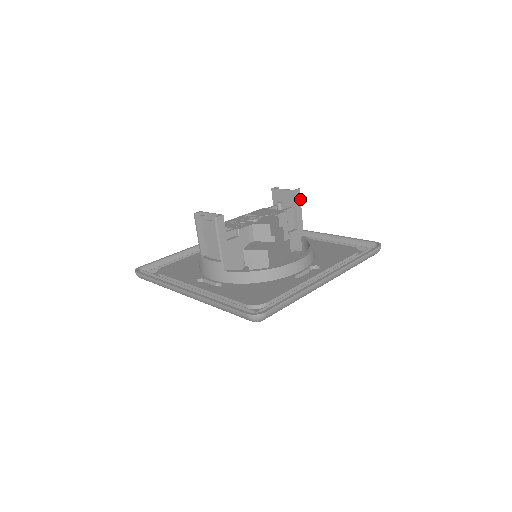
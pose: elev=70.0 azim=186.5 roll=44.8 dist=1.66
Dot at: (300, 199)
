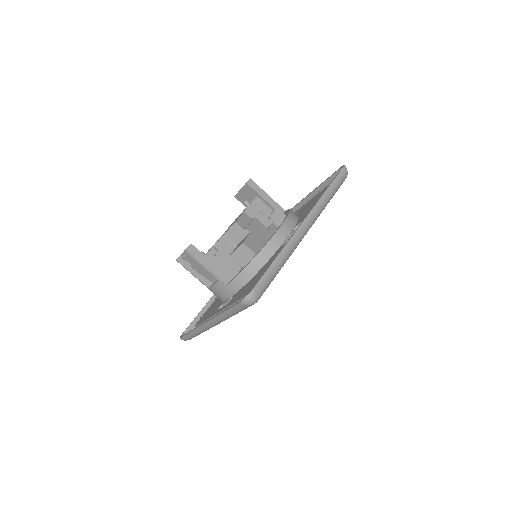
Dot at: (257, 186)
